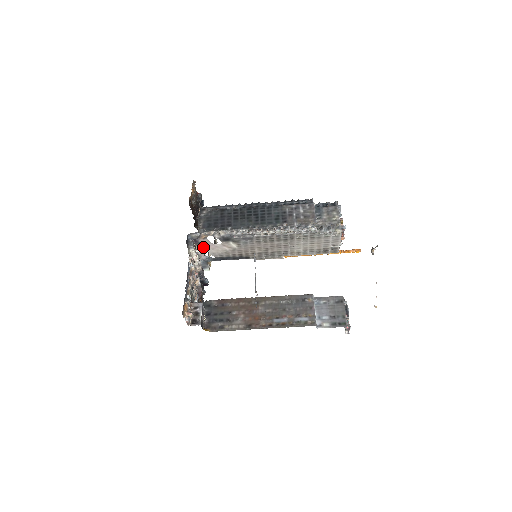
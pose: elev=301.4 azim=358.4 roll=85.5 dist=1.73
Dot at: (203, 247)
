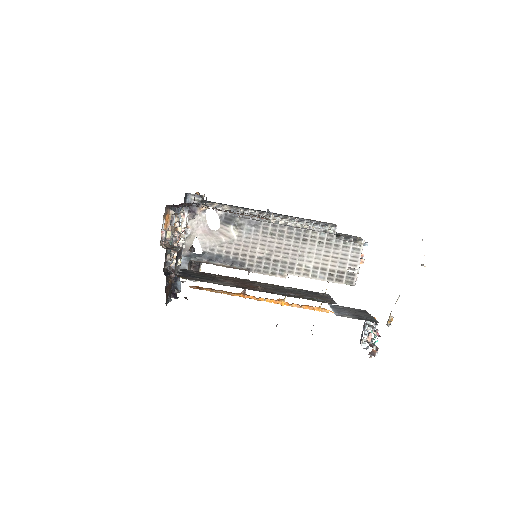
Dot at: (195, 229)
